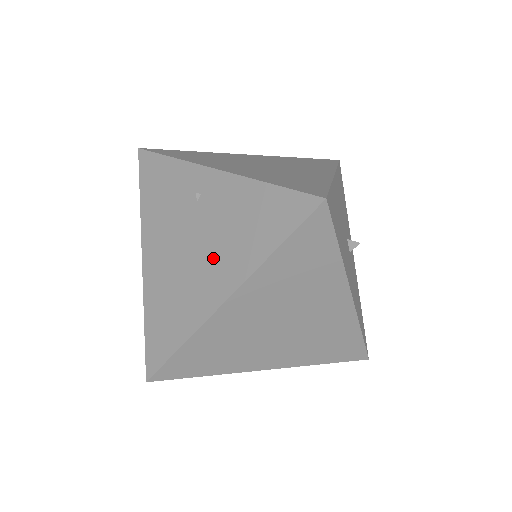
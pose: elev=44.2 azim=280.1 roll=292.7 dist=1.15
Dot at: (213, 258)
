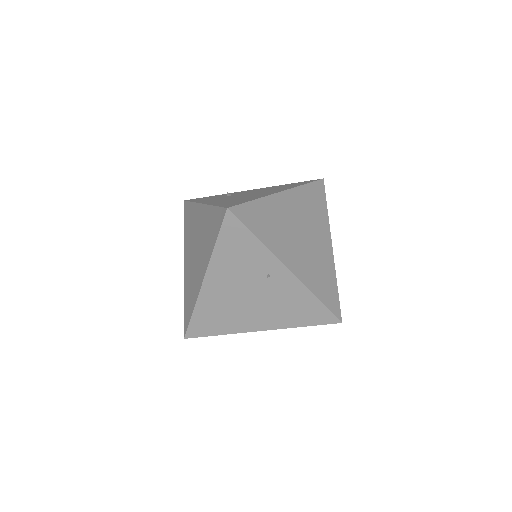
Dot at: (263, 311)
